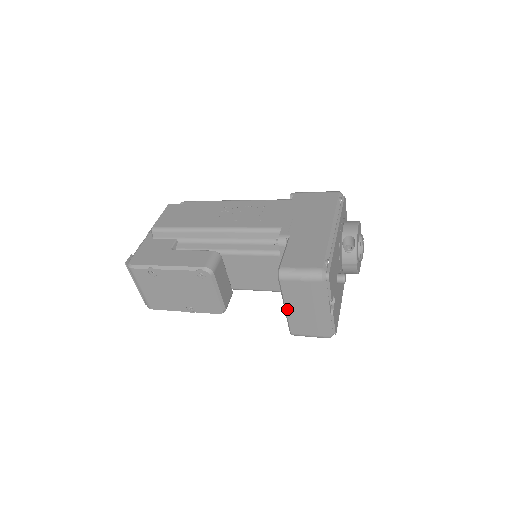
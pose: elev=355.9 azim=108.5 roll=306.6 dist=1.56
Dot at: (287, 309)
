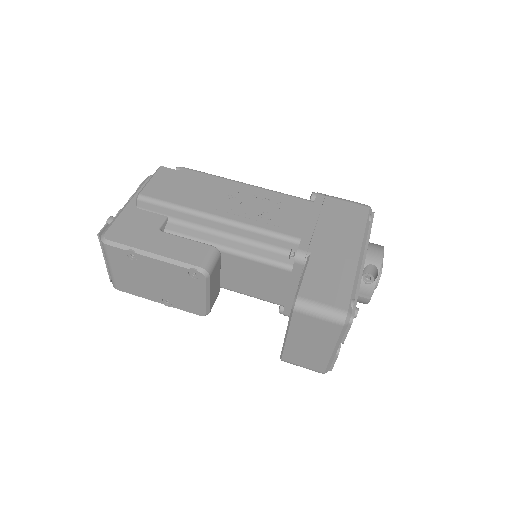
Dot at: (288, 338)
